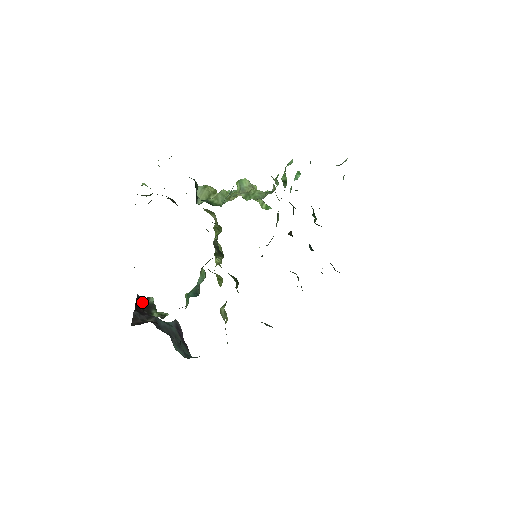
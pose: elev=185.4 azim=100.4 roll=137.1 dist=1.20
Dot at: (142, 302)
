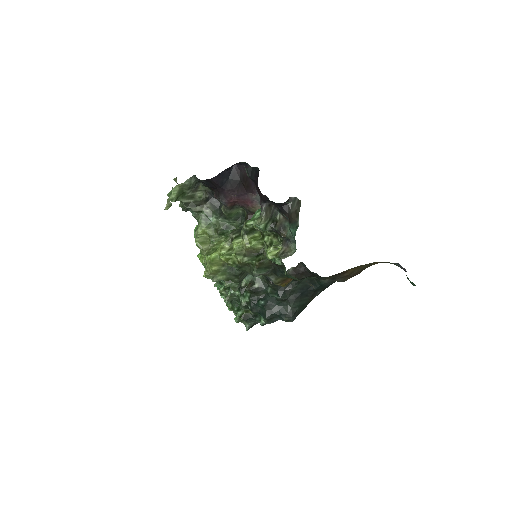
Dot at: occluded
